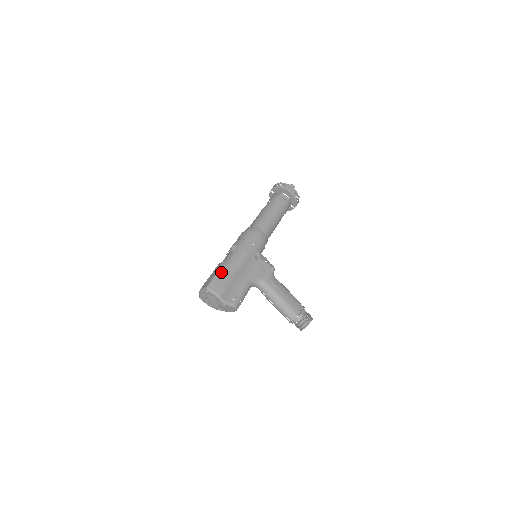
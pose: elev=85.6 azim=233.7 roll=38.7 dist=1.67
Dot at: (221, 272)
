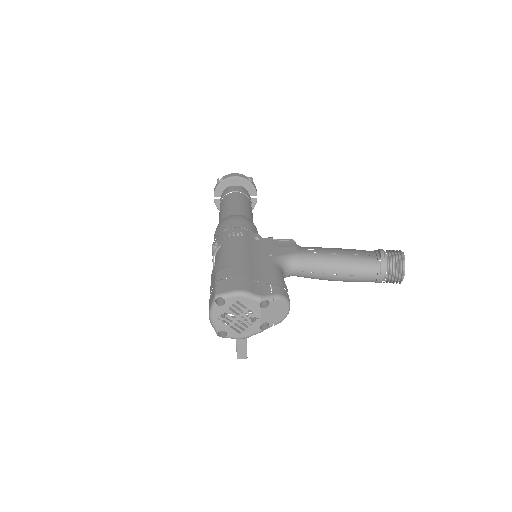
Dot at: (221, 269)
